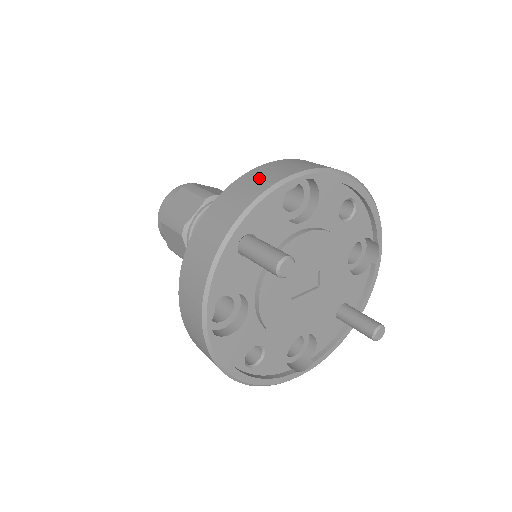
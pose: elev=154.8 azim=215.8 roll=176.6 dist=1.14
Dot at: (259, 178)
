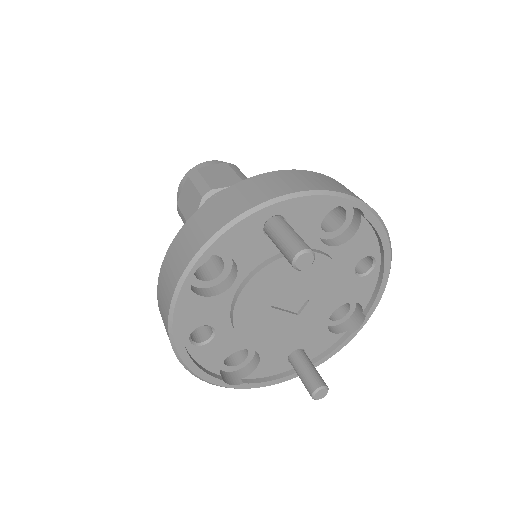
Dot at: (321, 180)
